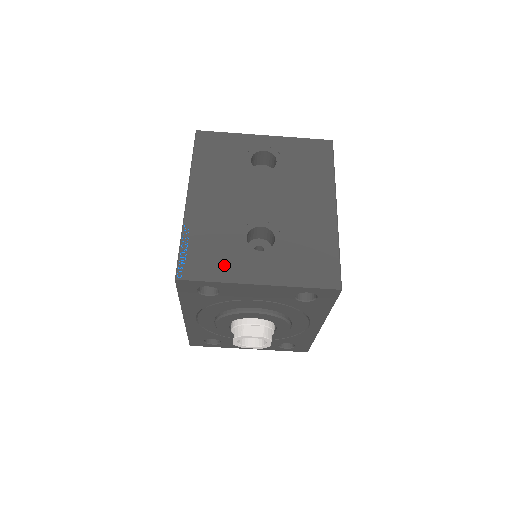
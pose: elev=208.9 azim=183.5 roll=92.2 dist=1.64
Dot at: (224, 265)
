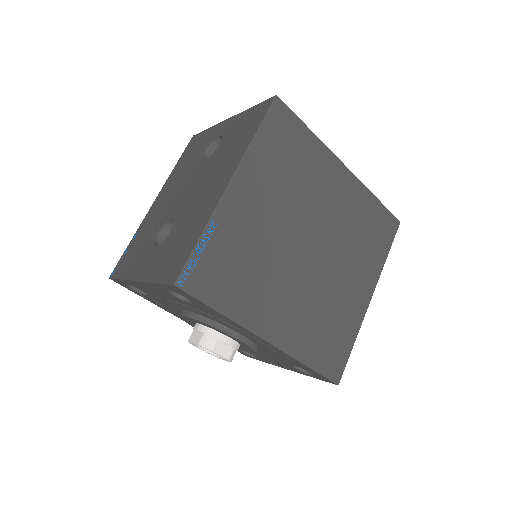
Dot at: (132, 263)
